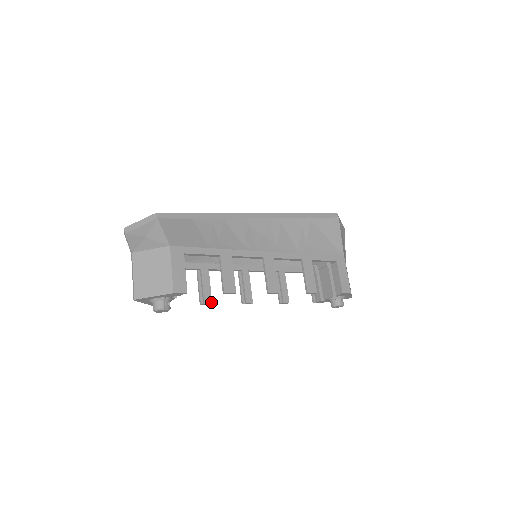
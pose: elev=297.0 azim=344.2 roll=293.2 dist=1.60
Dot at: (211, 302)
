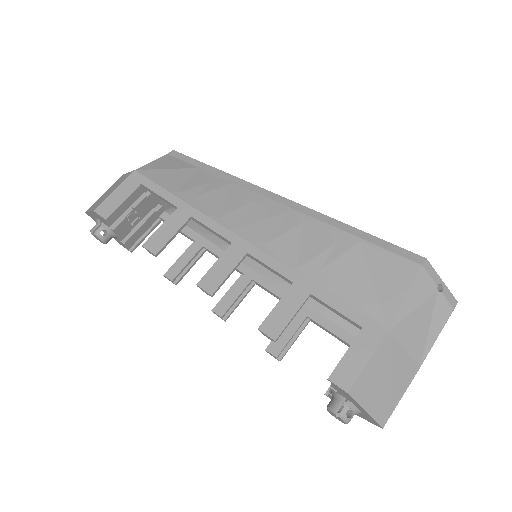
Dot at: (176, 281)
